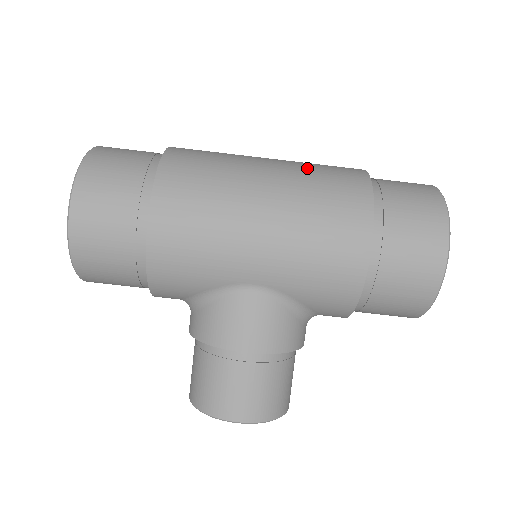
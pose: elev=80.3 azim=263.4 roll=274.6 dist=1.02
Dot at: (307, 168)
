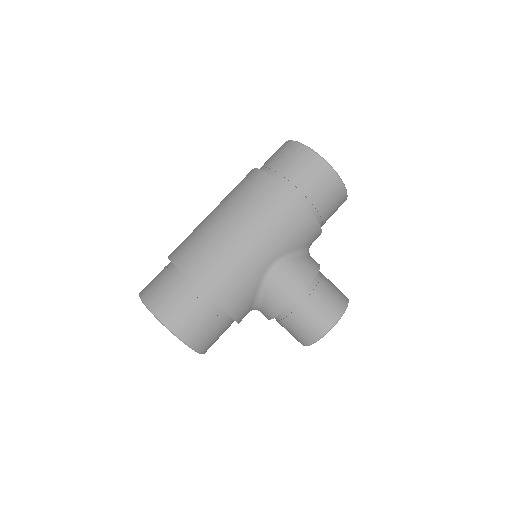
Dot at: (232, 196)
